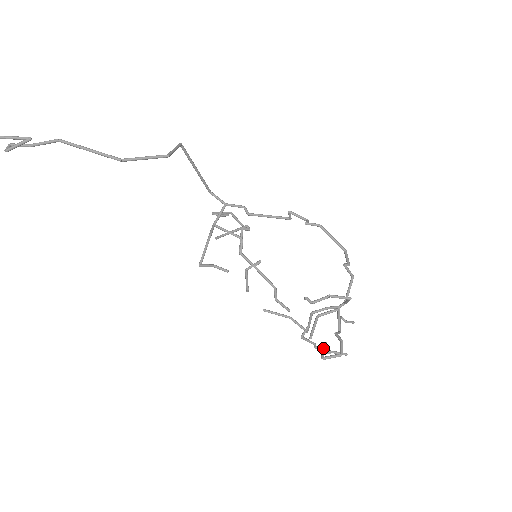
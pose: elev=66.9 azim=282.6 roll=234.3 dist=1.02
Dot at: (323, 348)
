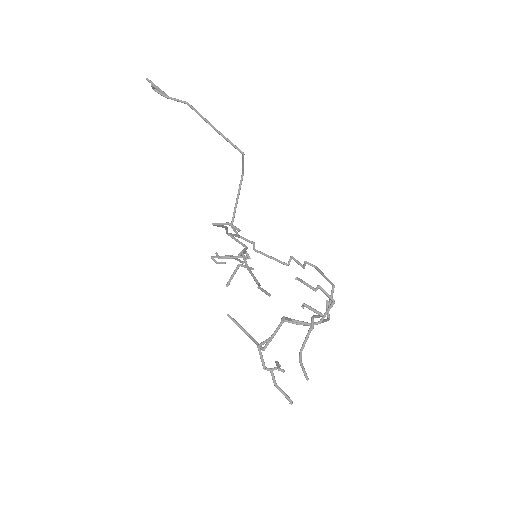
Dot at: (277, 364)
